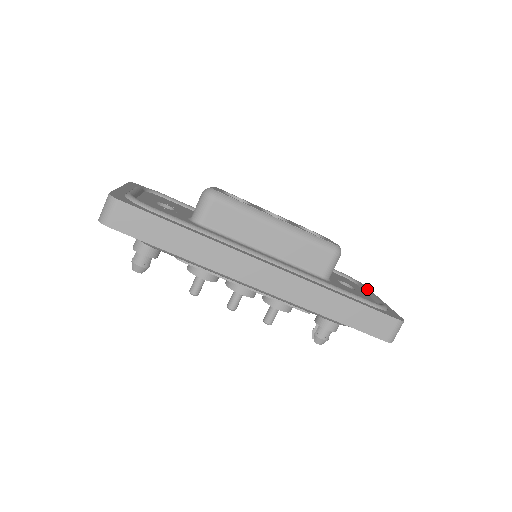
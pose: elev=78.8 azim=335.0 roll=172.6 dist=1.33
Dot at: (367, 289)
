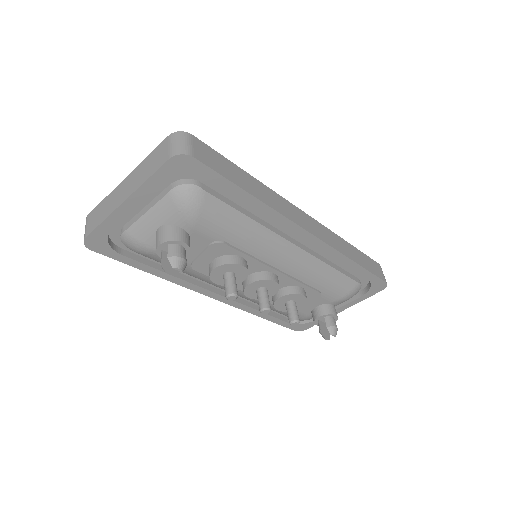
Dot at: occluded
